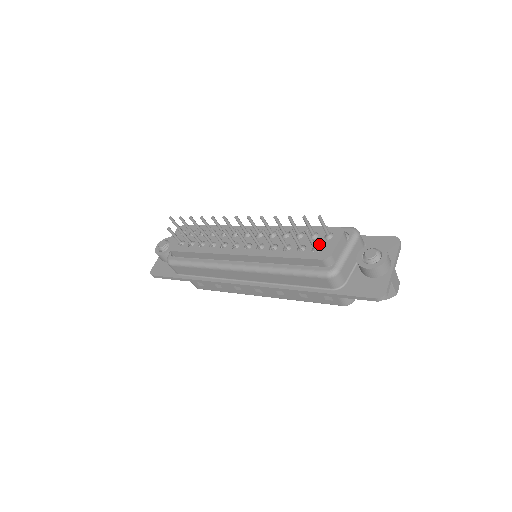
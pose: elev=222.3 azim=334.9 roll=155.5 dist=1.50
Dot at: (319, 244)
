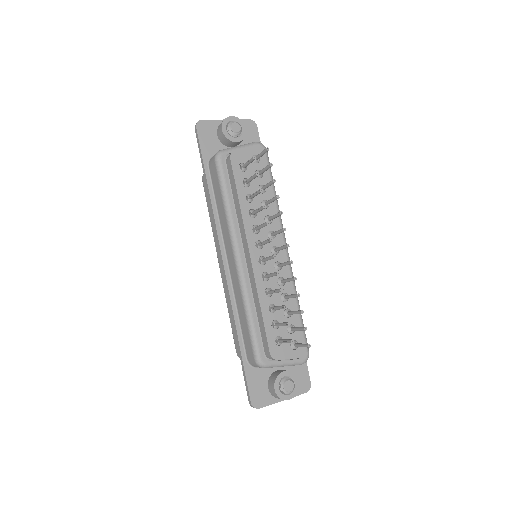
Dot at: occluded
